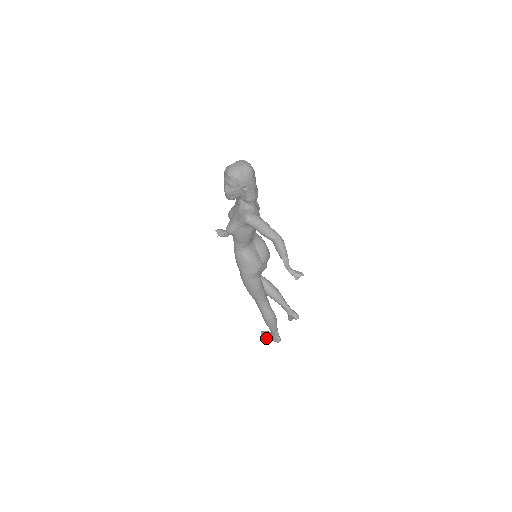
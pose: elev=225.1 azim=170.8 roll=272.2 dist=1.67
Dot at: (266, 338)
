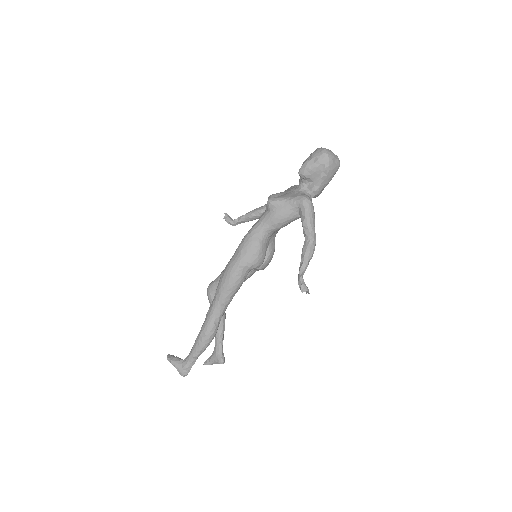
Dot at: (172, 362)
